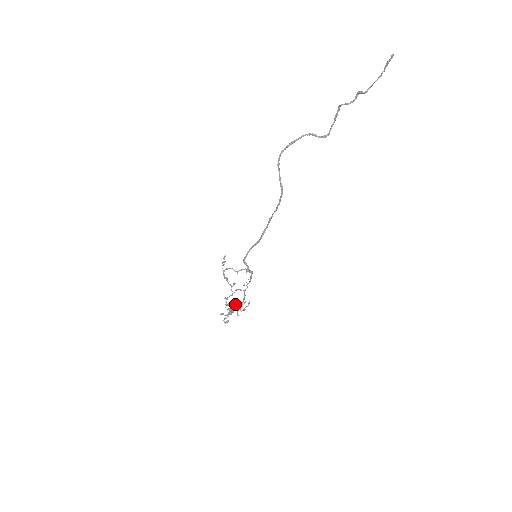
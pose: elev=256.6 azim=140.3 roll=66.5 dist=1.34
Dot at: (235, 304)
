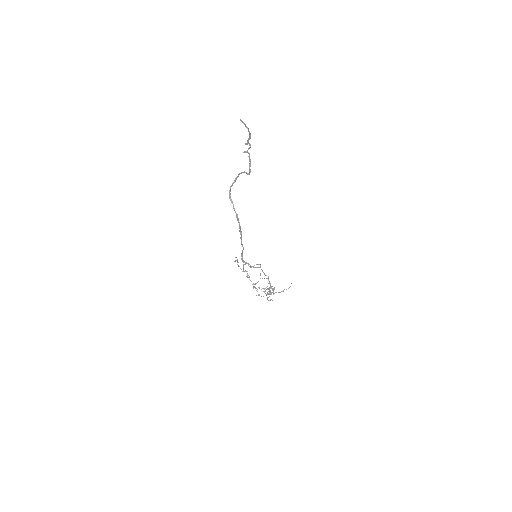
Dot at: occluded
